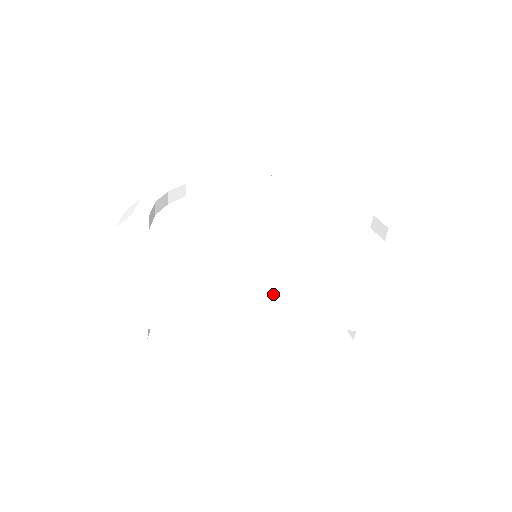
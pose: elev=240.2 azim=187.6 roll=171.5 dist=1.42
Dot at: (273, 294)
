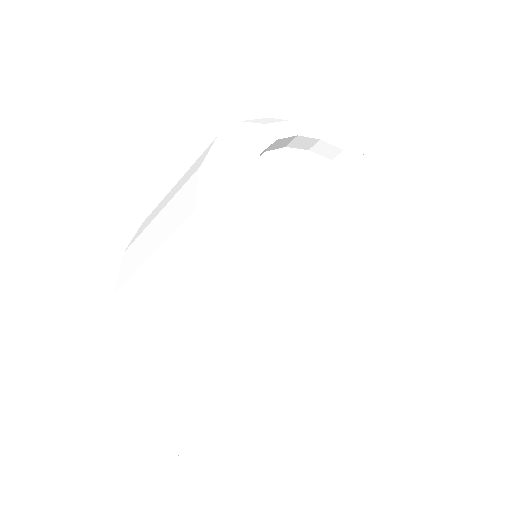
Dot at: occluded
